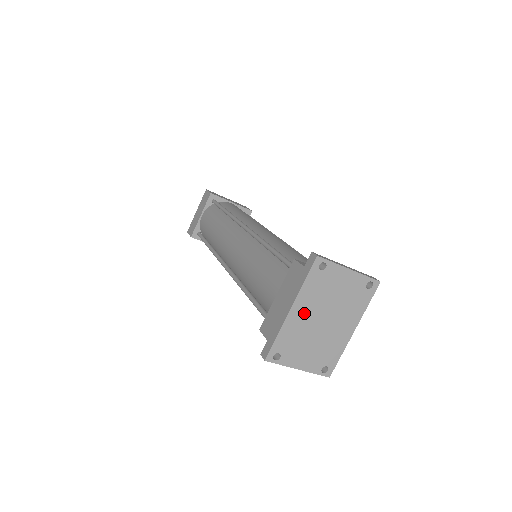
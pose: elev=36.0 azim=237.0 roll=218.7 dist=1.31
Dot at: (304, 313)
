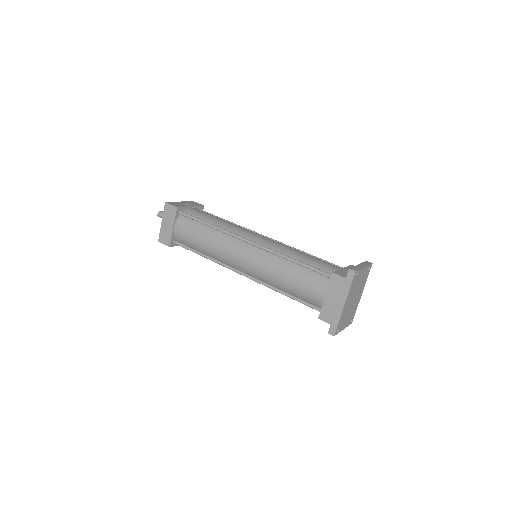
Dot at: (348, 302)
